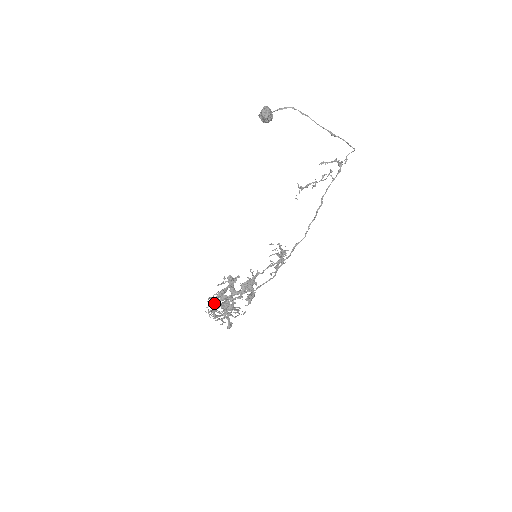
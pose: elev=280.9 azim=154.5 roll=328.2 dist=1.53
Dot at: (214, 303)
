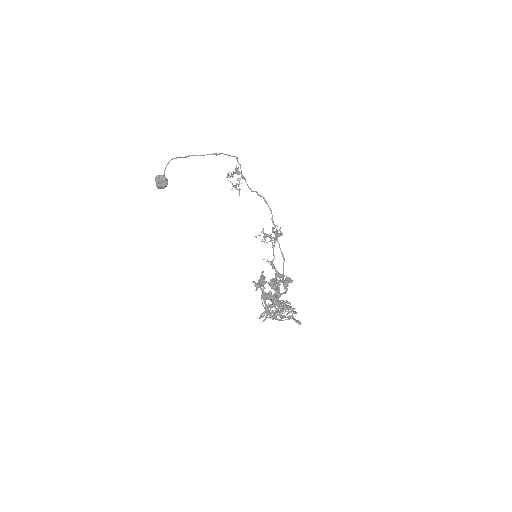
Dot at: occluded
